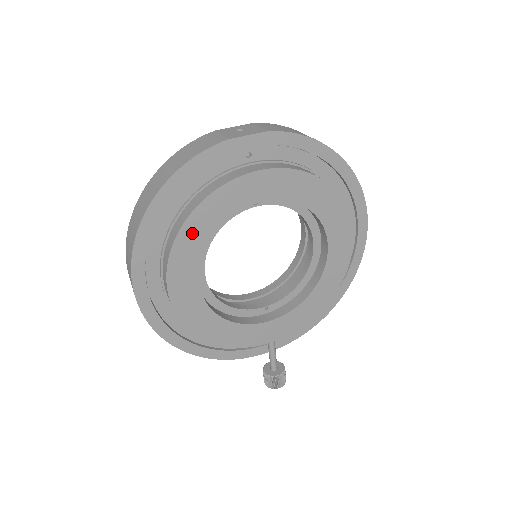
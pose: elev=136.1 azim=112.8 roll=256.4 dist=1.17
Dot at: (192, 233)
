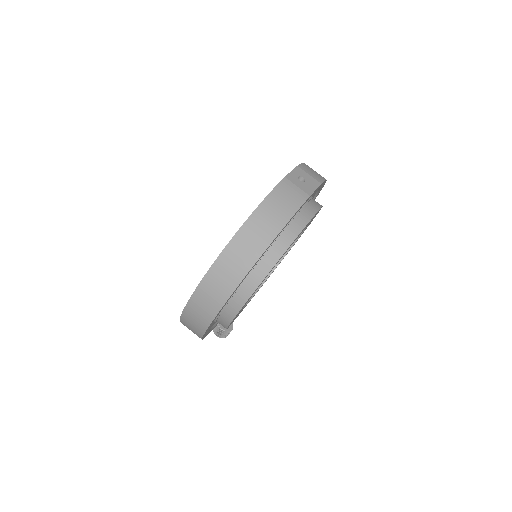
Dot at: (273, 267)
